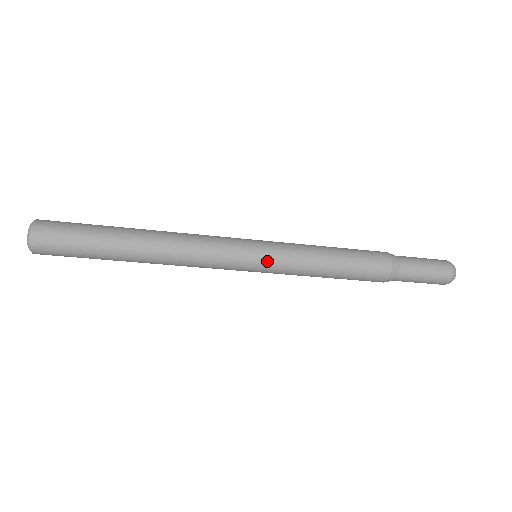
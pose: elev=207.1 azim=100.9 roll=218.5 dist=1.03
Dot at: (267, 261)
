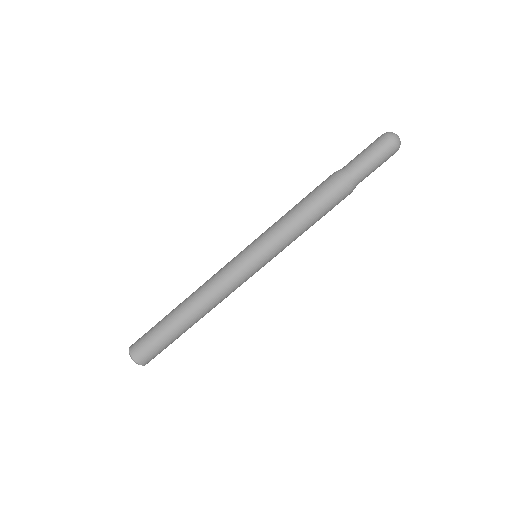
Dot at: (255, 247)
